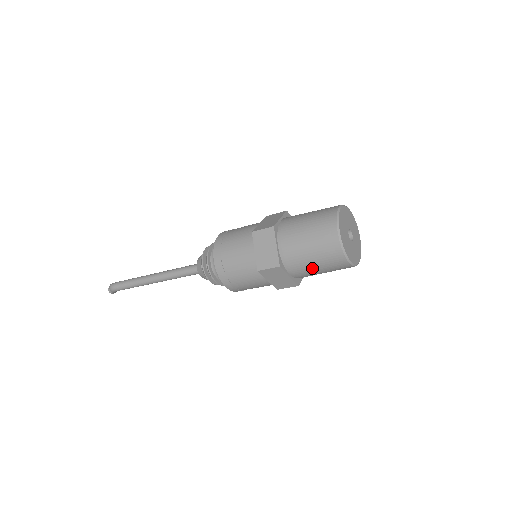
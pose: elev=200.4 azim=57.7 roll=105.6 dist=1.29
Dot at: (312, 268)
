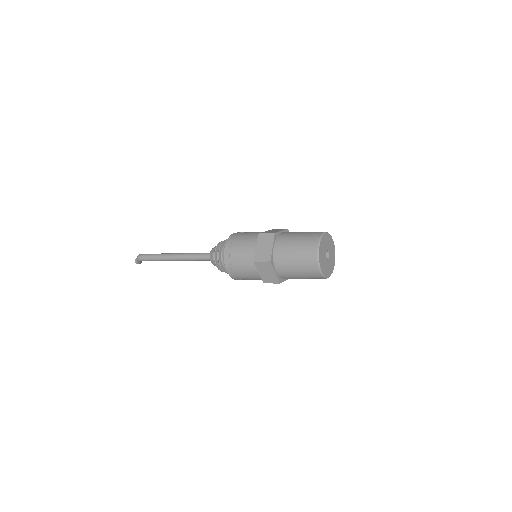
Dot at: (293, 270)
